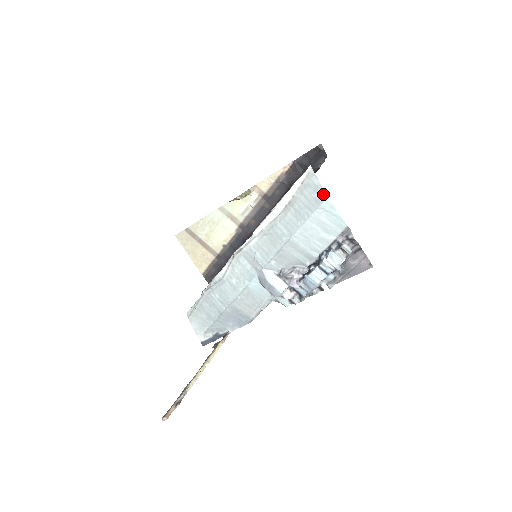
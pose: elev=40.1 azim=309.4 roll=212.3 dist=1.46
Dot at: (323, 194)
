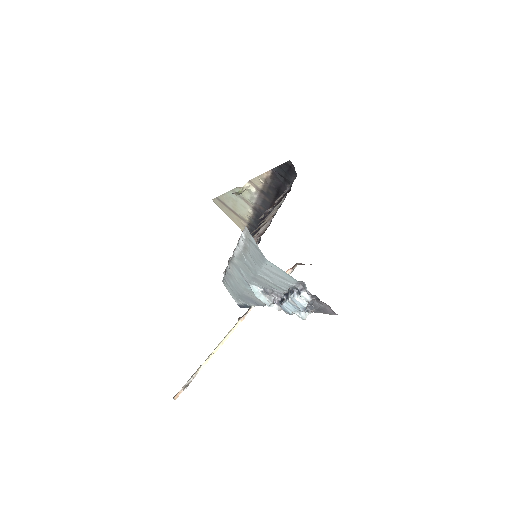
Dot at: (263, 255)
